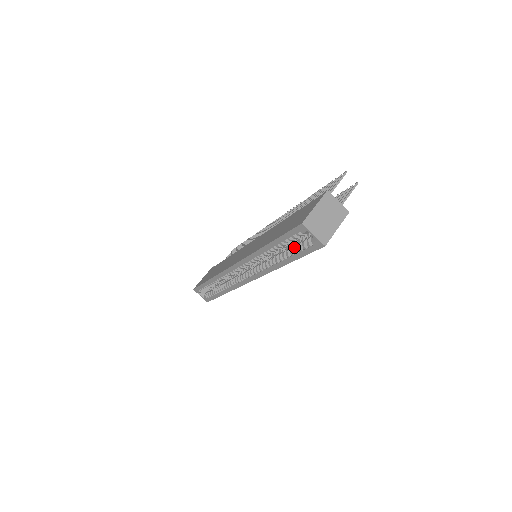
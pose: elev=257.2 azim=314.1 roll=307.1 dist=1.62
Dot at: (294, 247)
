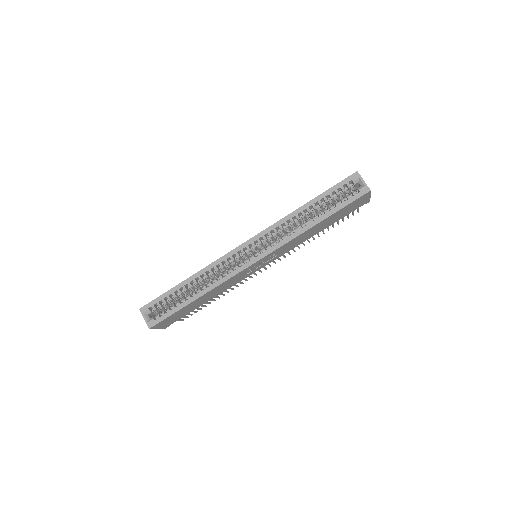
Dot at: (335, 202)
